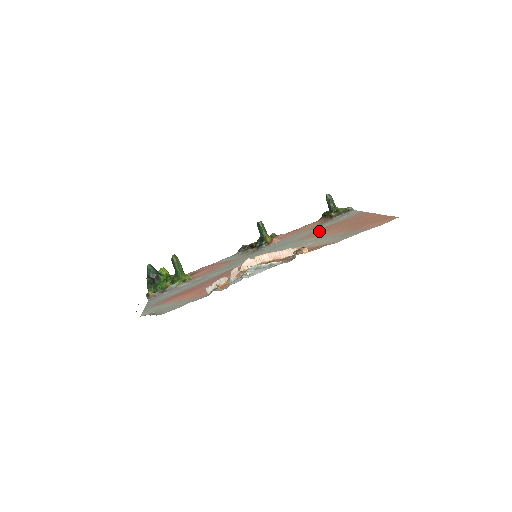
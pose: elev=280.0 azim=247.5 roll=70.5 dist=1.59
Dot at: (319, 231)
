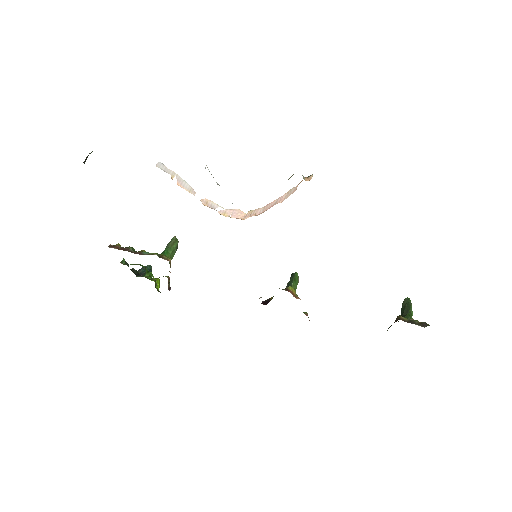
Dot at: occluded
